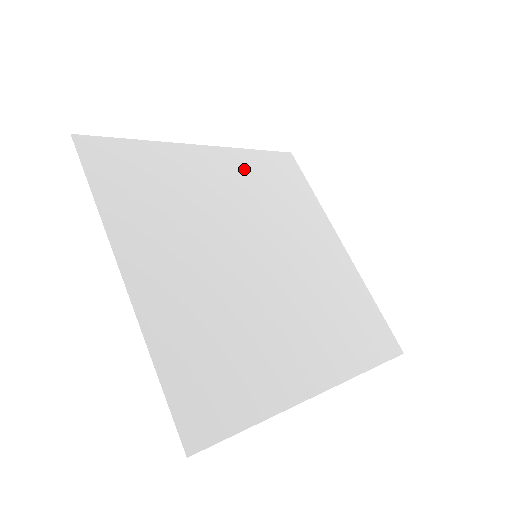
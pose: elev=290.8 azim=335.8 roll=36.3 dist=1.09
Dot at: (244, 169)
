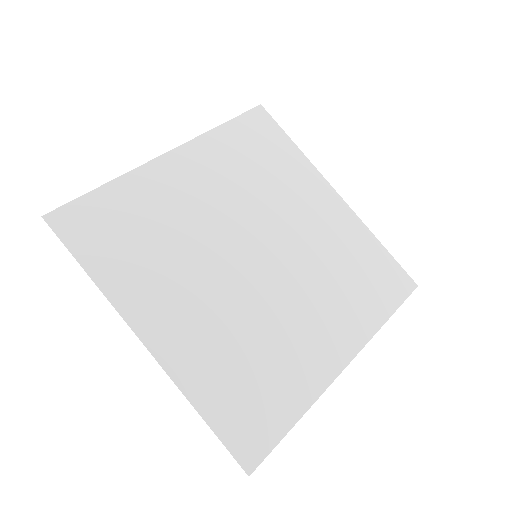
Dot at: (218, 157)
